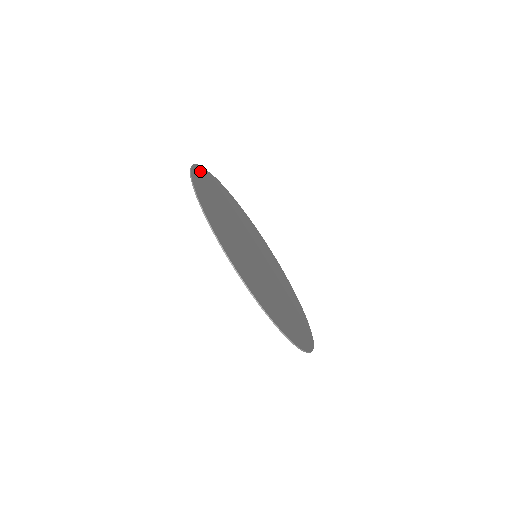
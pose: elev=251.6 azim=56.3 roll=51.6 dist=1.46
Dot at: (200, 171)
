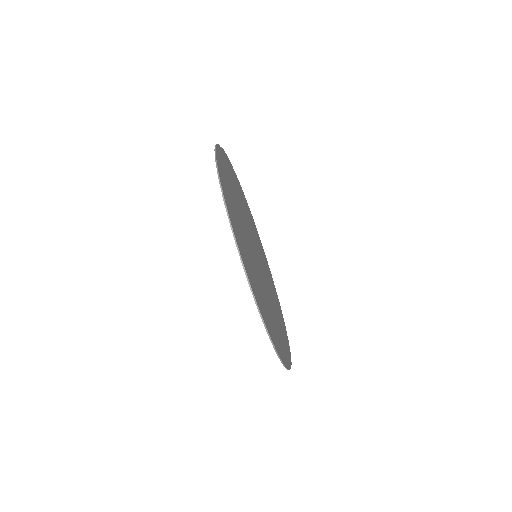
Dot at: (219, 155)
